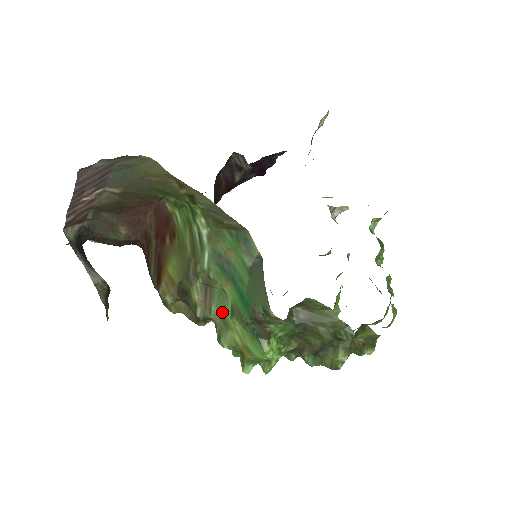
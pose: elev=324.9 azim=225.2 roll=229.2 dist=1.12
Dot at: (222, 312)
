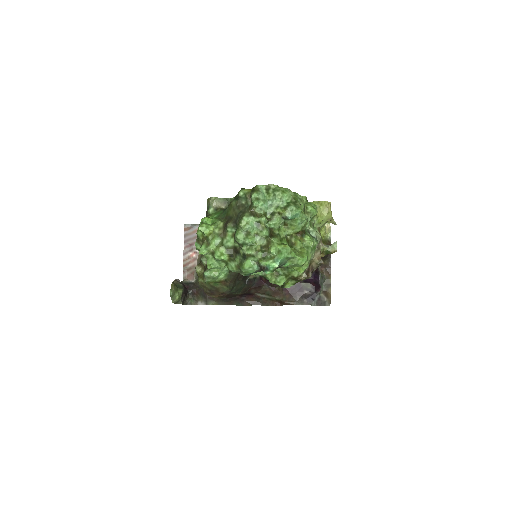
Dot at: occluded
